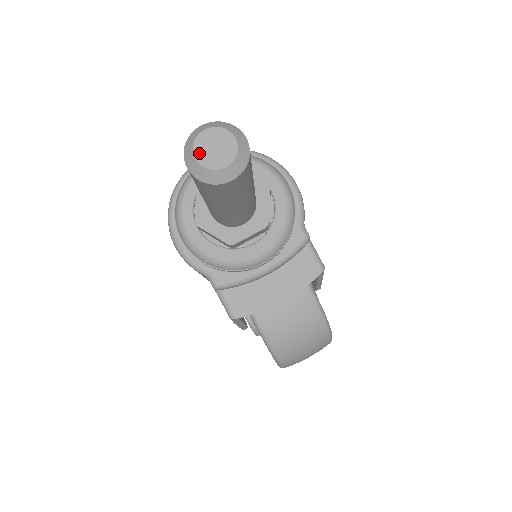
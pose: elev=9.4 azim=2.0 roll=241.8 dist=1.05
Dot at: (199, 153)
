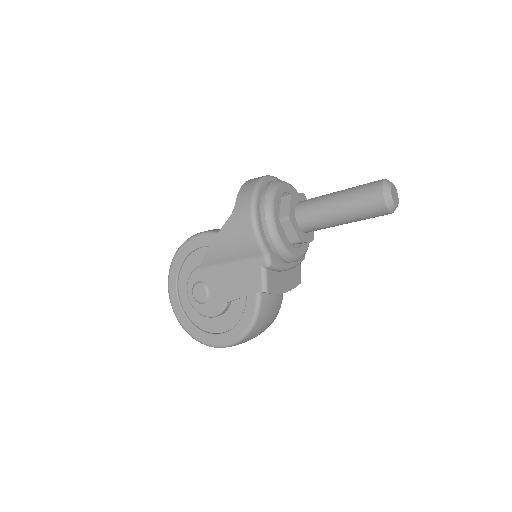
Dot at: (392, 193)
